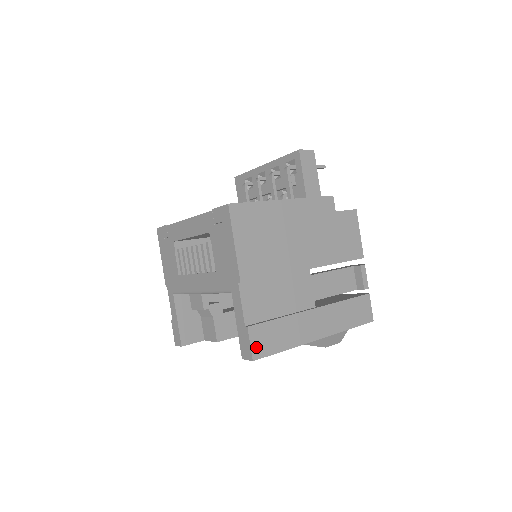
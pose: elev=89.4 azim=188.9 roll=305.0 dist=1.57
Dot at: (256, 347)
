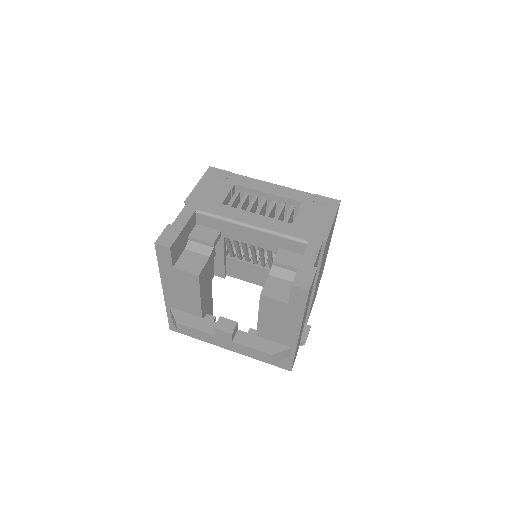
Dot at: (311, 286)
